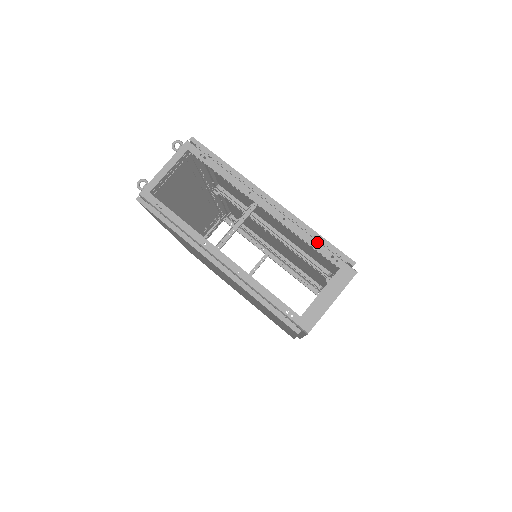
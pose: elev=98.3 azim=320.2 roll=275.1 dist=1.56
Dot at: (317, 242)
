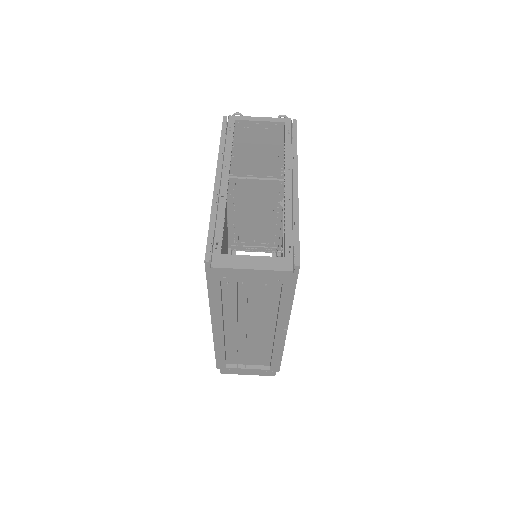
Dot at: (292, 230)
